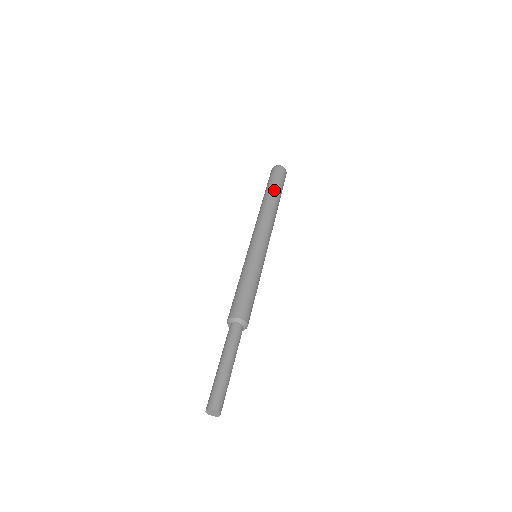
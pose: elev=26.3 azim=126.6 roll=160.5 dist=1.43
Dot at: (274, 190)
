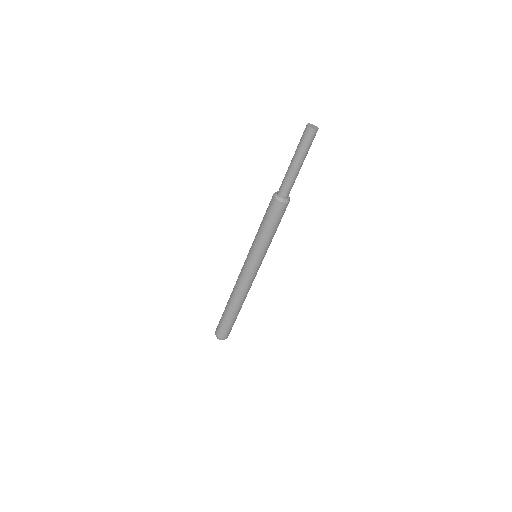
Dot at: occluded
